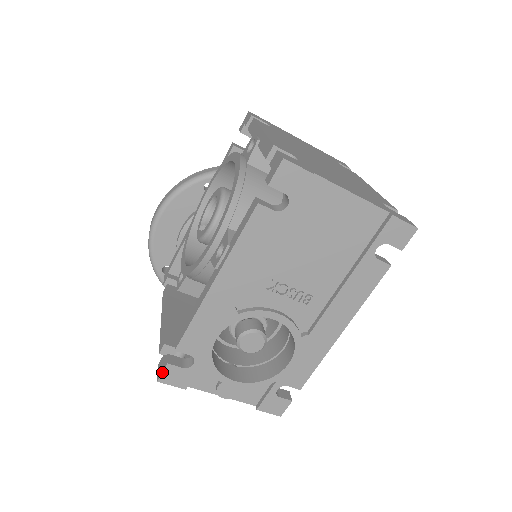
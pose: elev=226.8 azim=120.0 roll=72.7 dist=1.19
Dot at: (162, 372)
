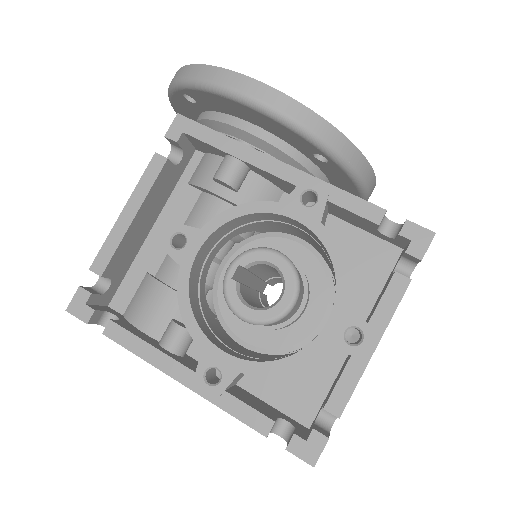
Dot at: (76, 317)
